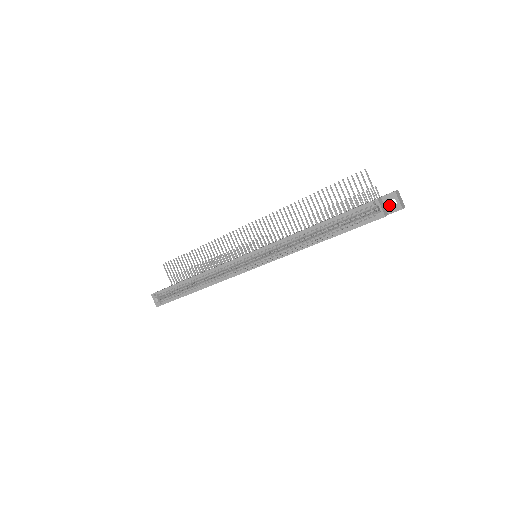
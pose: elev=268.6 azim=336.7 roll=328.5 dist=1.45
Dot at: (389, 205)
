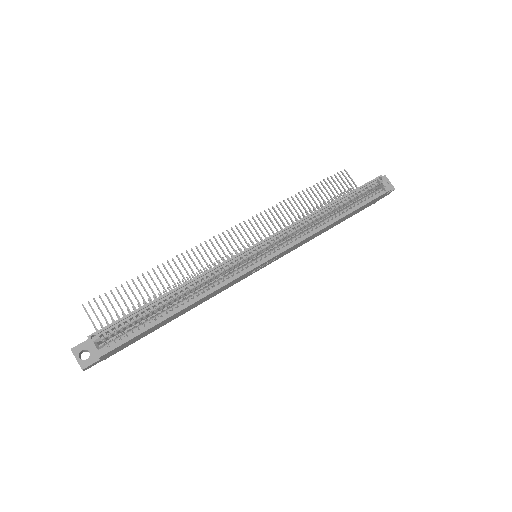
Dot at: occluded
